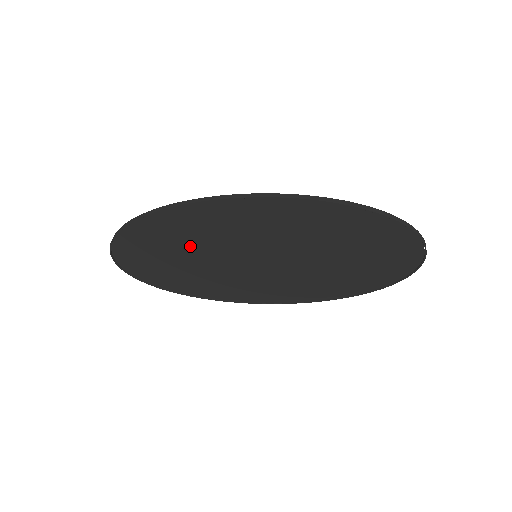
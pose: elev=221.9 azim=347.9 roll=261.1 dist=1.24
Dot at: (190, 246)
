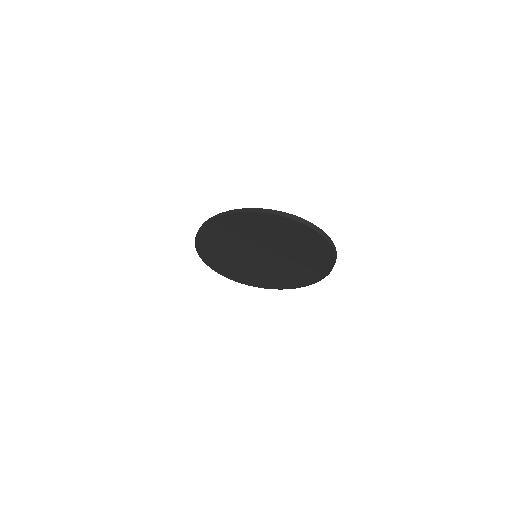
Dot at: (229, 259)
